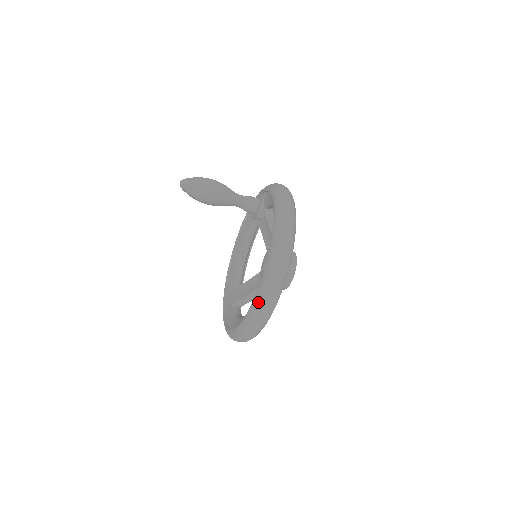
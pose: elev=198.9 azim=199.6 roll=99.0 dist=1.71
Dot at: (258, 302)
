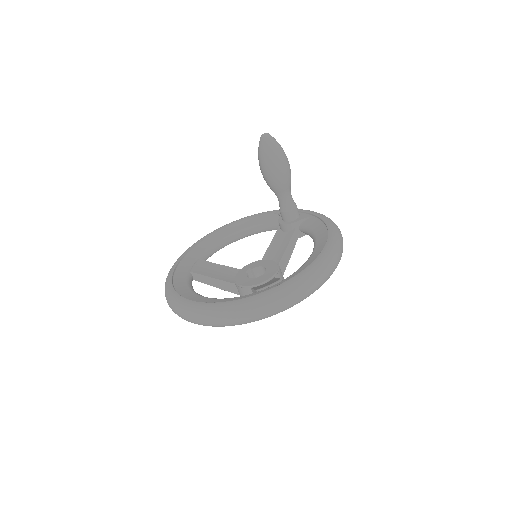
Dot at: (248, 305)
